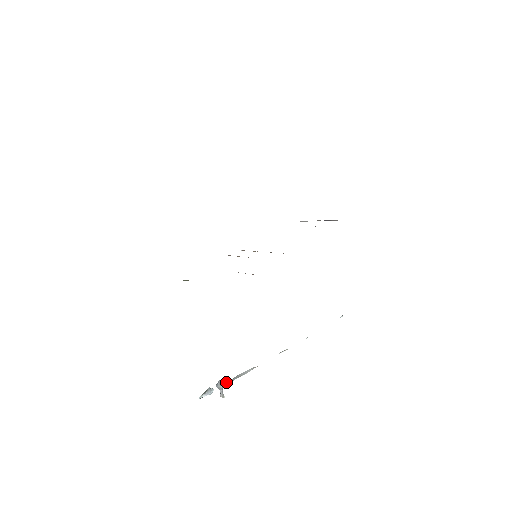
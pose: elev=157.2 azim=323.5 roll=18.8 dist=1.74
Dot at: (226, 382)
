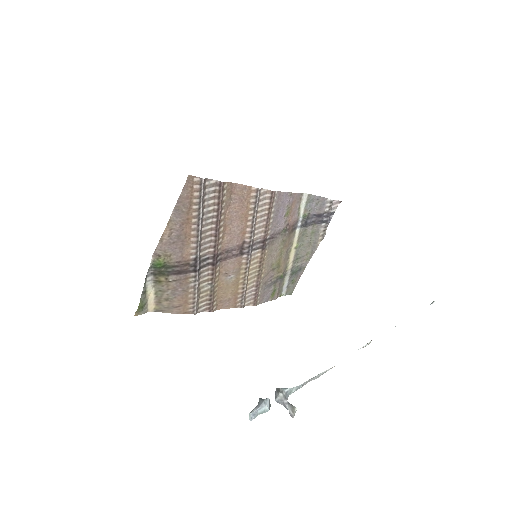
Dot at: (287, 388)
